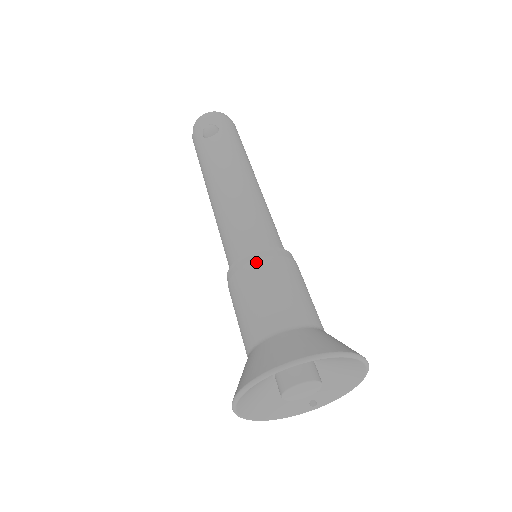
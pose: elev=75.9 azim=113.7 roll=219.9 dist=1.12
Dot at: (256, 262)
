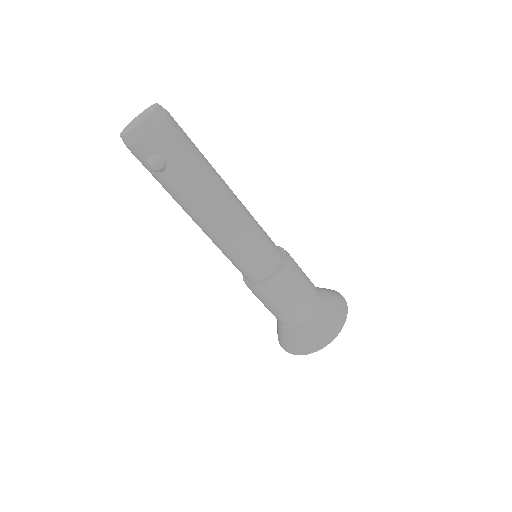
Dot at: (268, 291)
